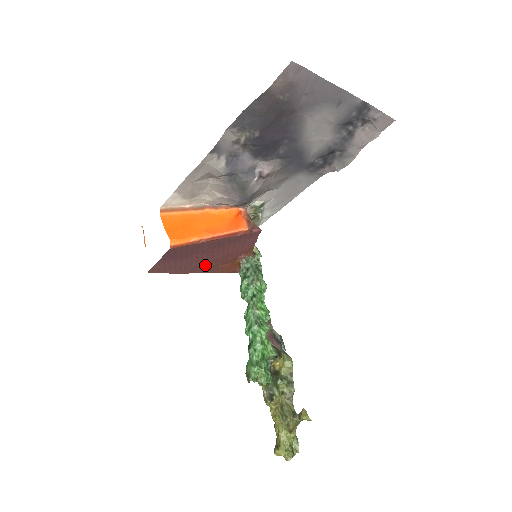
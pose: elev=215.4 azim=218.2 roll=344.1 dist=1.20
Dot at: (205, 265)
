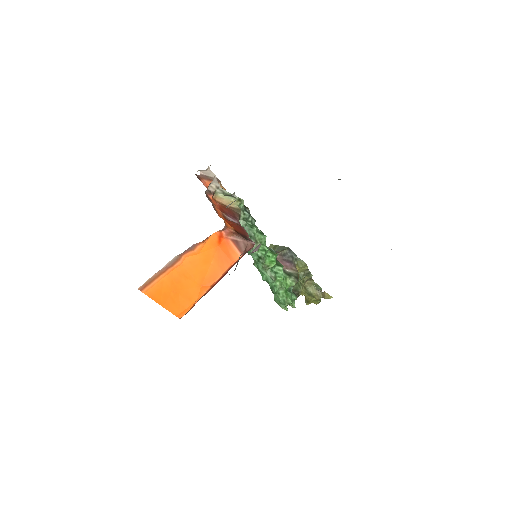
Dot at: occluded
